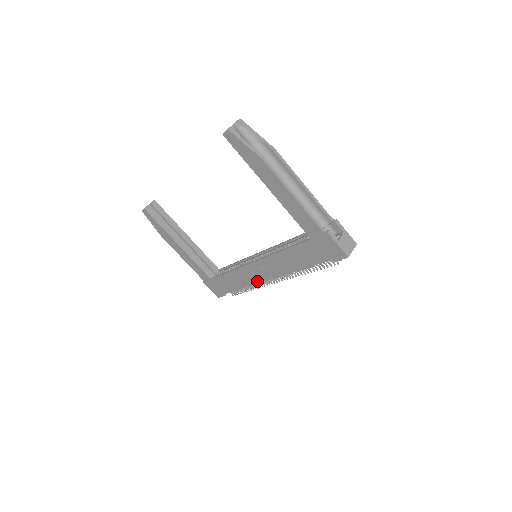
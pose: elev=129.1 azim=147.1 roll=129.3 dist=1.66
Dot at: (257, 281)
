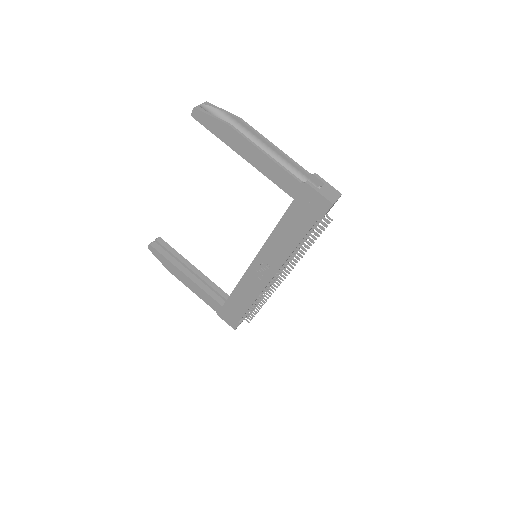
Dot at: (263, 285)
